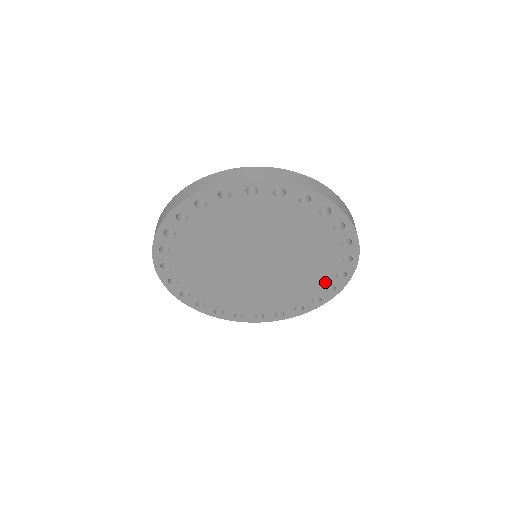
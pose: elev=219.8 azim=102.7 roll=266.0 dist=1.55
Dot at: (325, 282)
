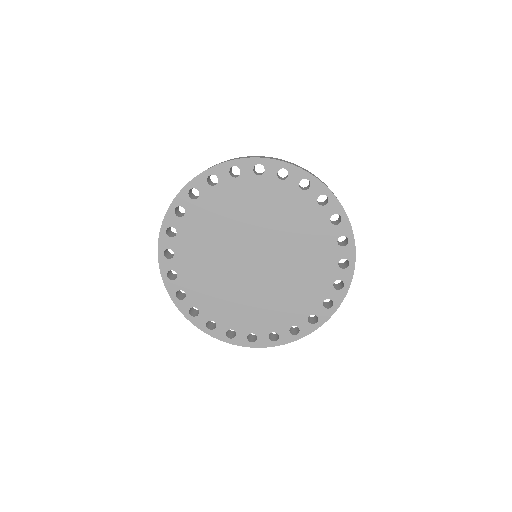
Dot at: (322, 293)
